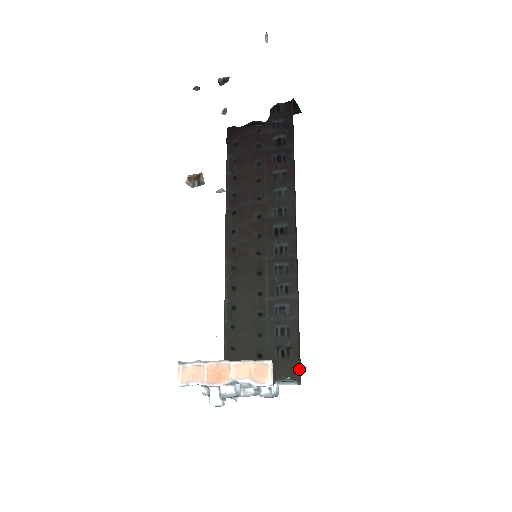
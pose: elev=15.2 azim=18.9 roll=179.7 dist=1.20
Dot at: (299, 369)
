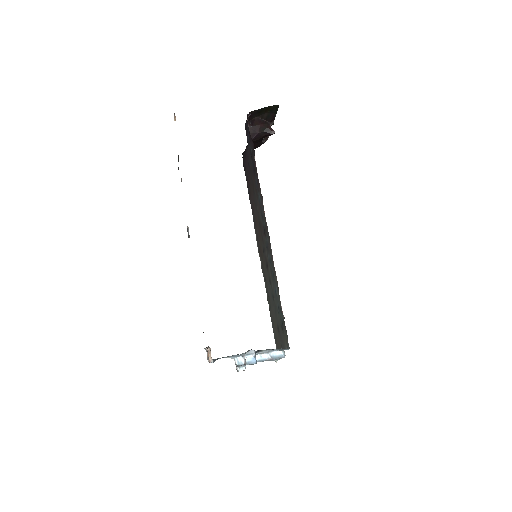
Dot at: (287, 337)
